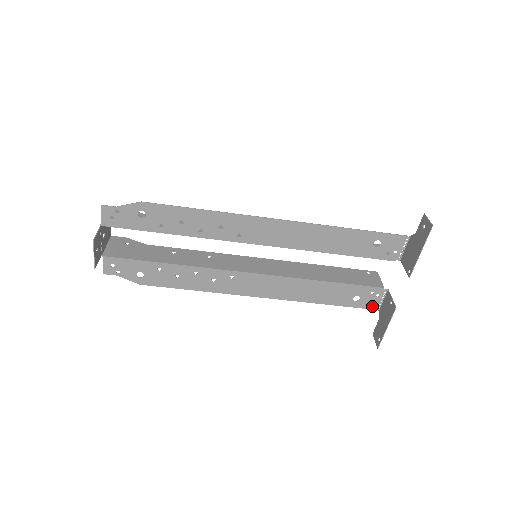
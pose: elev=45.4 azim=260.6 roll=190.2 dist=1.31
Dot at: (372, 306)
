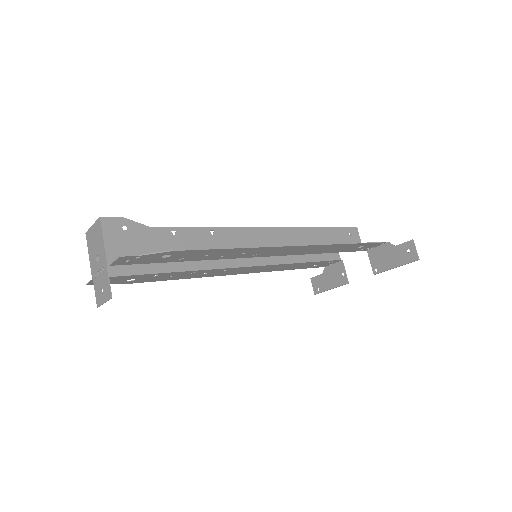
Dot at: (322, 266)
